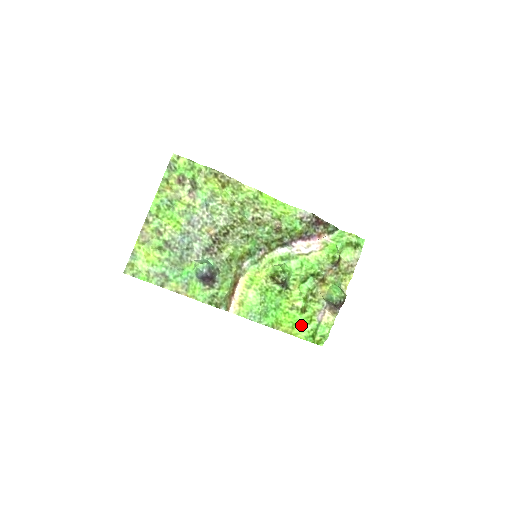
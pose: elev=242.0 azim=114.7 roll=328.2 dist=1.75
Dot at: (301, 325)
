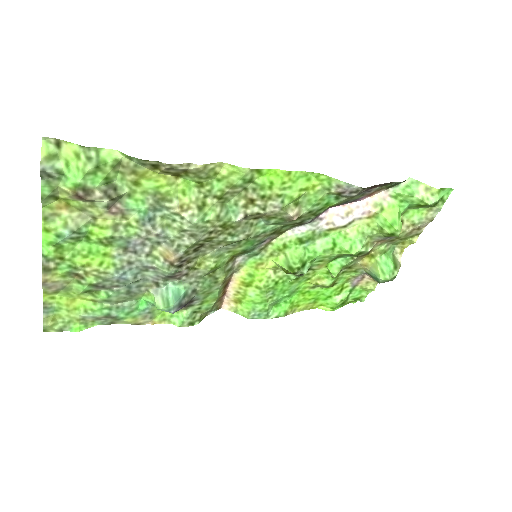
Dot at: (327, 298)
